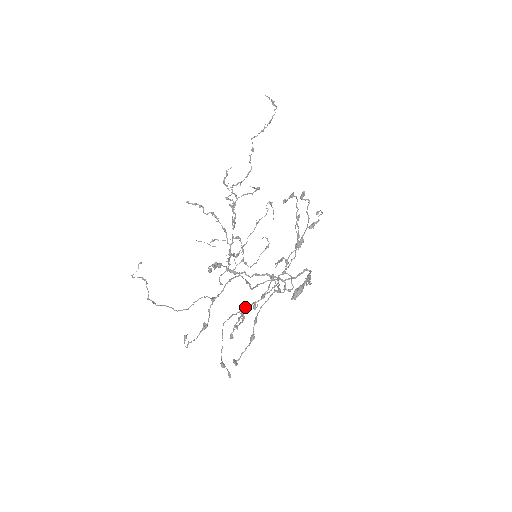
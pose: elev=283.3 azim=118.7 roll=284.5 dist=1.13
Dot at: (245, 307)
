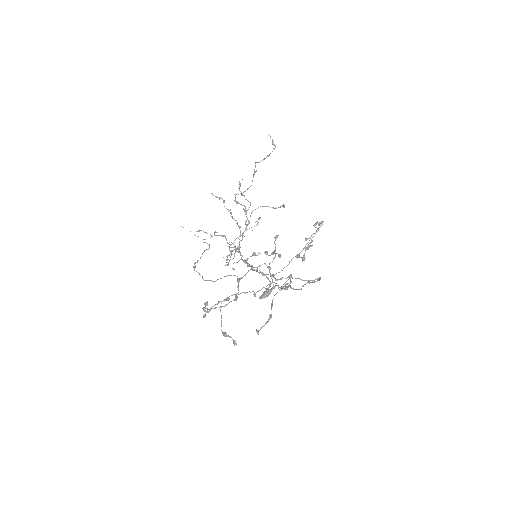
Dot at: (237, 293)
